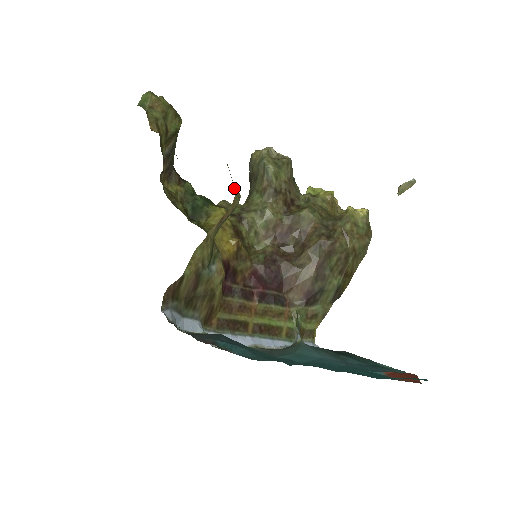
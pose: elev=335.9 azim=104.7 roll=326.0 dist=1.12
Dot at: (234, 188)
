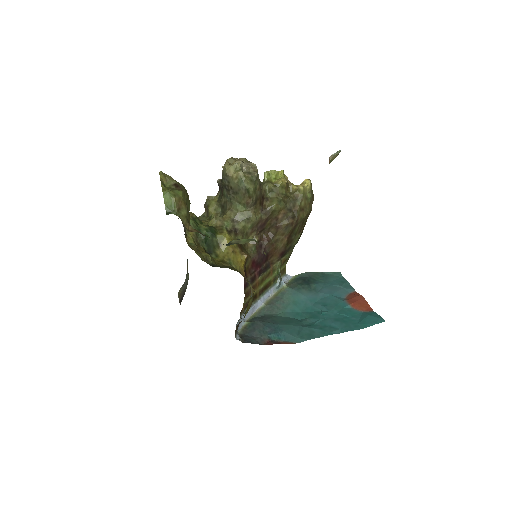
Dot at: occluded
